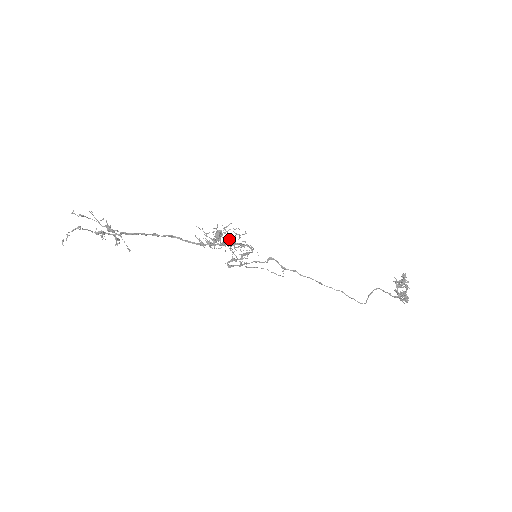
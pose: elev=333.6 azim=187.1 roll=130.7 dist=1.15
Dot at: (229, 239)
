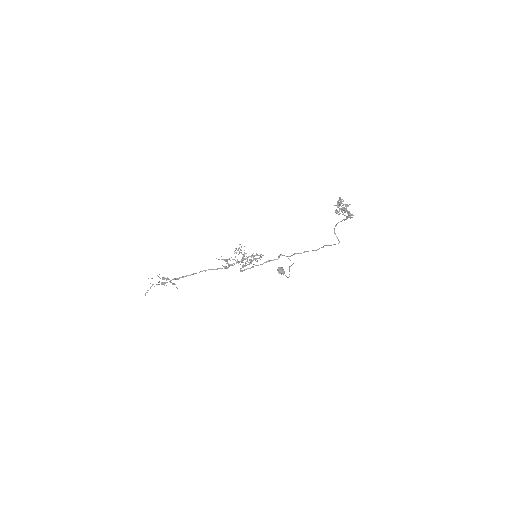
Dot at: occluded
